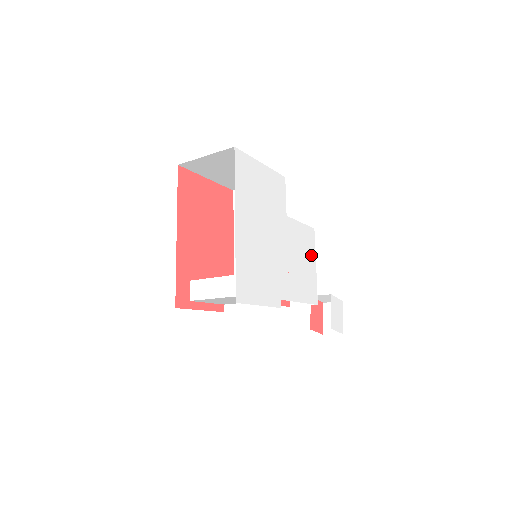
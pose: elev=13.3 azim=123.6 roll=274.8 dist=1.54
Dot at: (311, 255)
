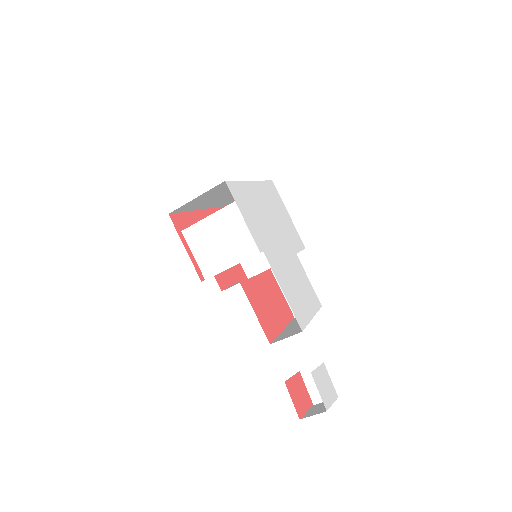
Dot at: (311, 305)
